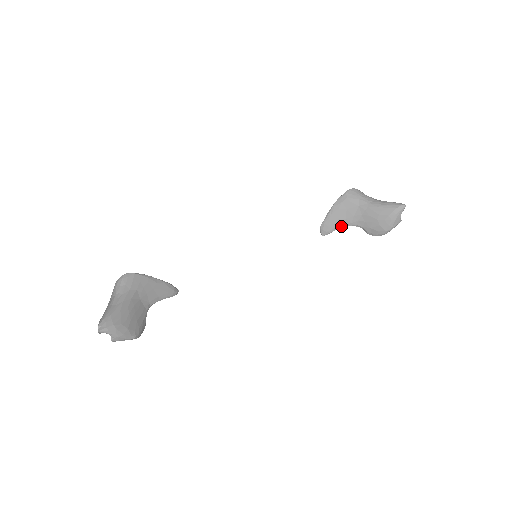
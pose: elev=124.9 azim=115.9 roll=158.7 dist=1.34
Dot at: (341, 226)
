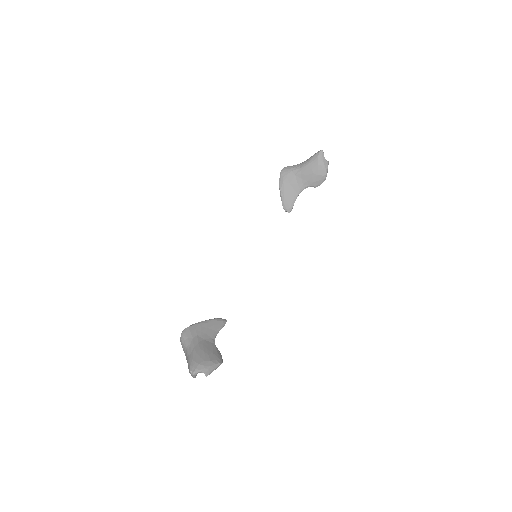
Dot at: (295, 197)
